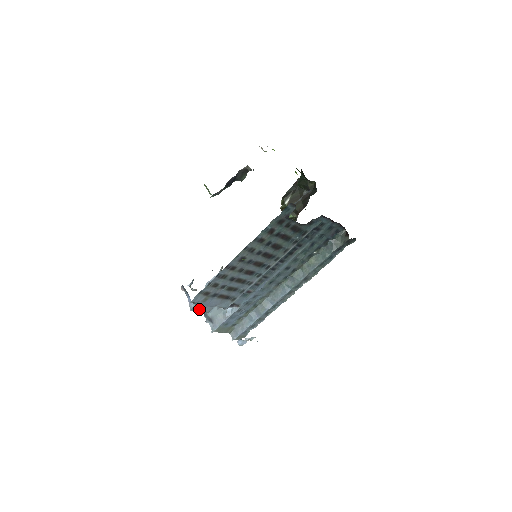
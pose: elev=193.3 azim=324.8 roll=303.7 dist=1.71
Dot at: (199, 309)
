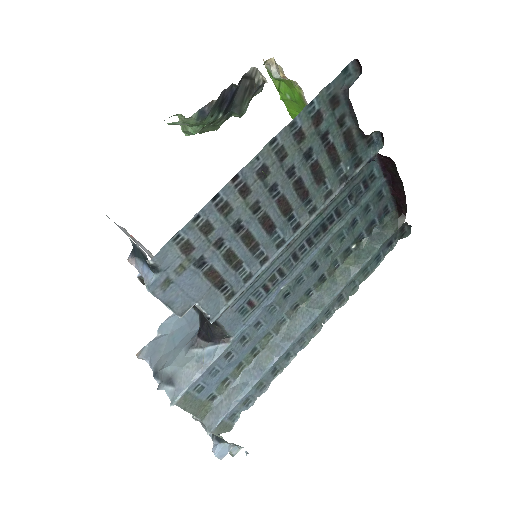
Dot at: (165, 295)
